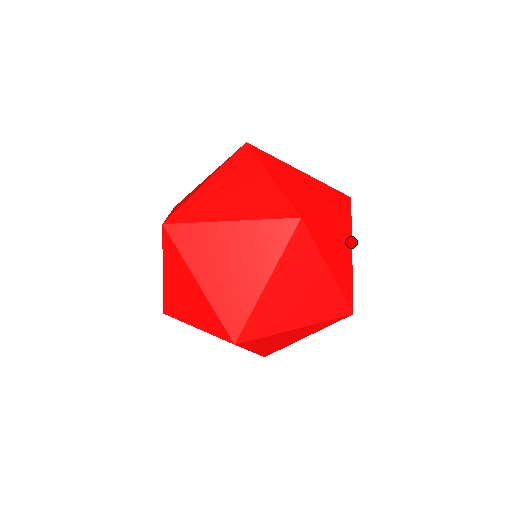
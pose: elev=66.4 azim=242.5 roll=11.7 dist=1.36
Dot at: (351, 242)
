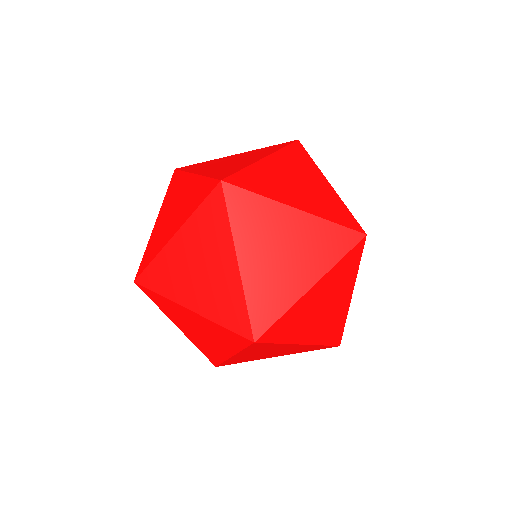
Dot at: (353, 285)
